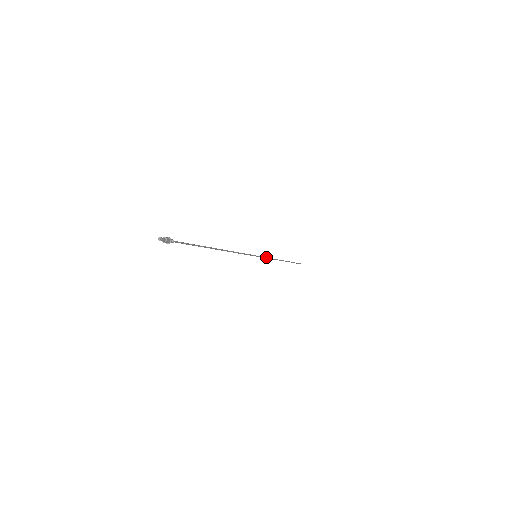
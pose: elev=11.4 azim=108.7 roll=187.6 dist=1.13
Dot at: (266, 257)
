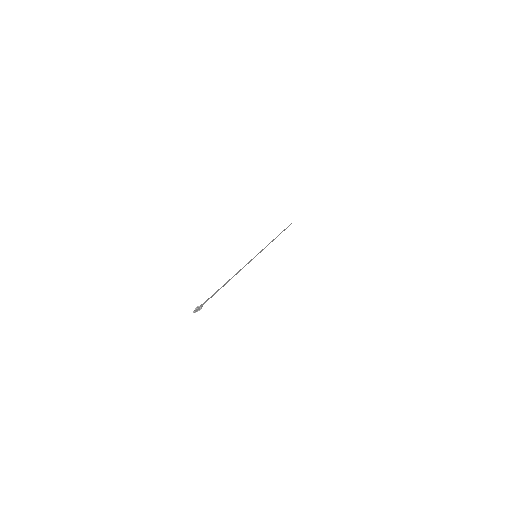
Dot at: (263, 249)
